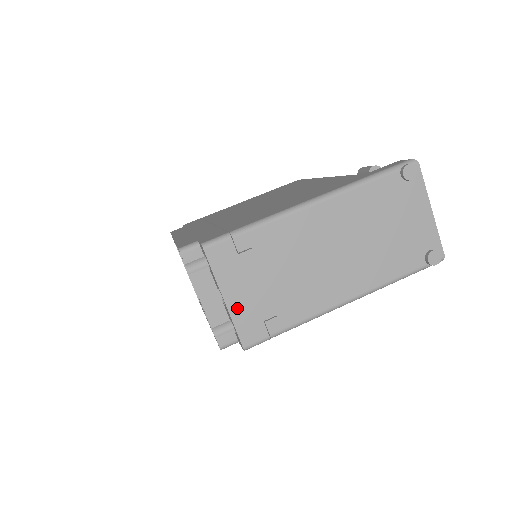
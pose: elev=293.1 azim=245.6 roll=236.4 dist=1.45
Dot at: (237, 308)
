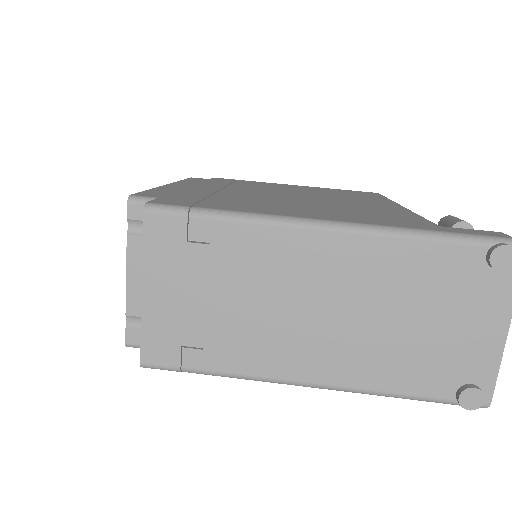
Dot at: (154, 310)
